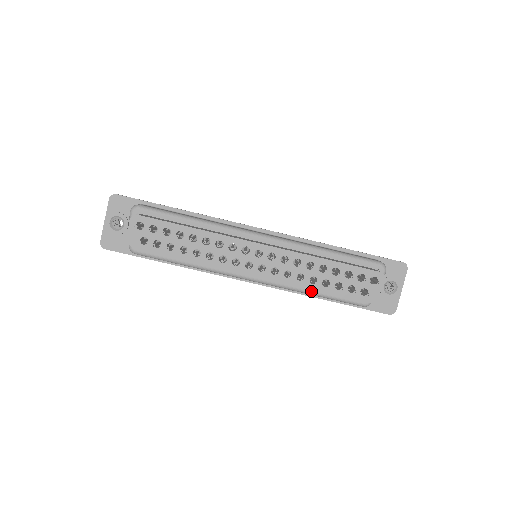
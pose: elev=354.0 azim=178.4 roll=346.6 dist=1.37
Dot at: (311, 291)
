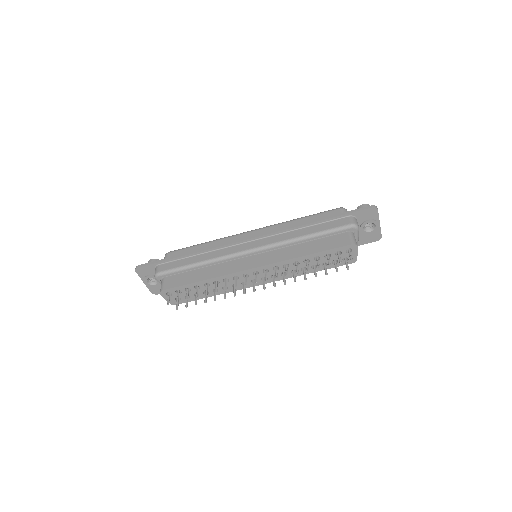
Dot at: occluded
